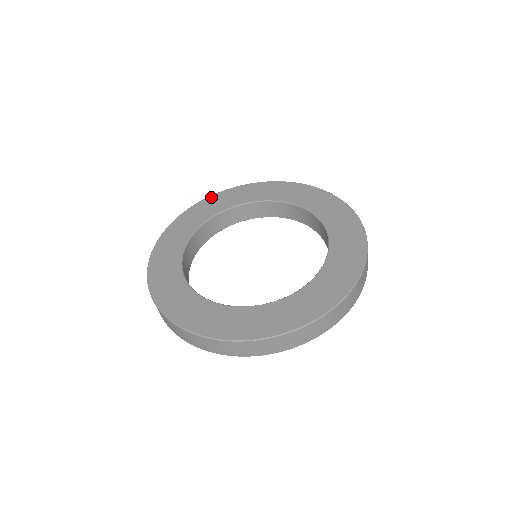
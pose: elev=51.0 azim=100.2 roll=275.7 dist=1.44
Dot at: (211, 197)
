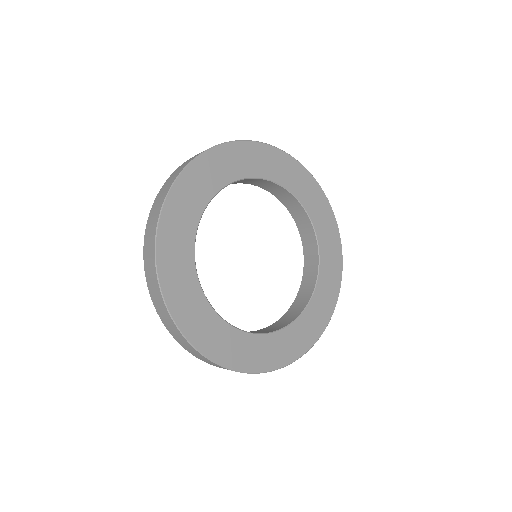
Dot at: (249, 144)
